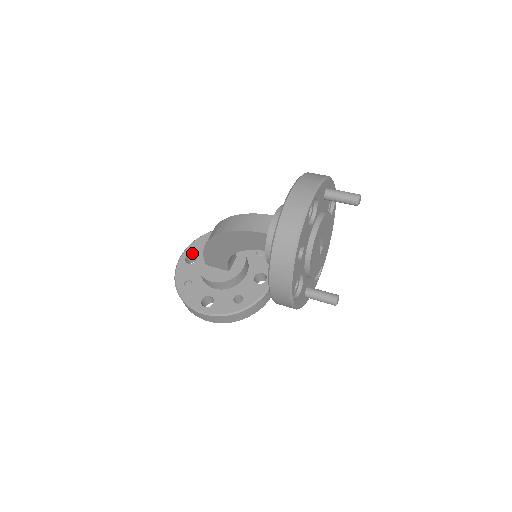
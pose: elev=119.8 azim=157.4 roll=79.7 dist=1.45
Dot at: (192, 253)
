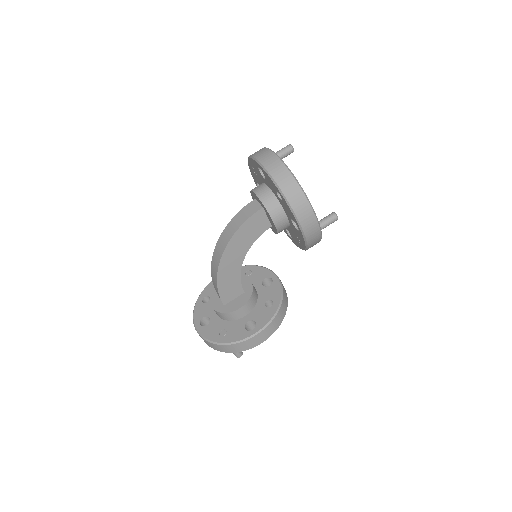
Dot at: (201, 318)
